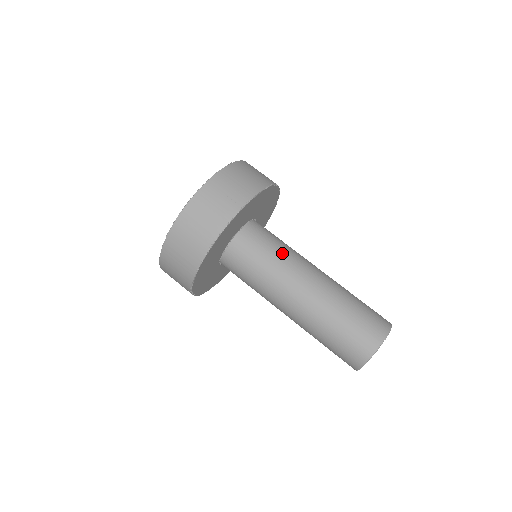
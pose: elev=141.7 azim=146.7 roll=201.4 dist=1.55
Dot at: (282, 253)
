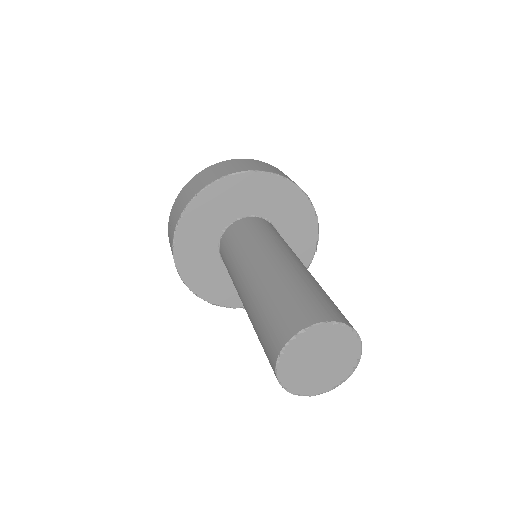
Dot at: (258, 238)
